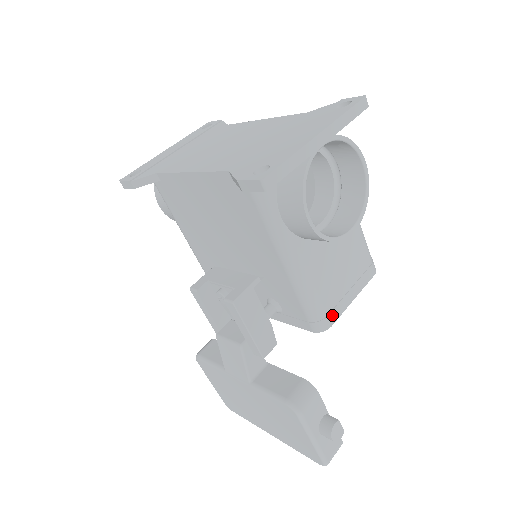
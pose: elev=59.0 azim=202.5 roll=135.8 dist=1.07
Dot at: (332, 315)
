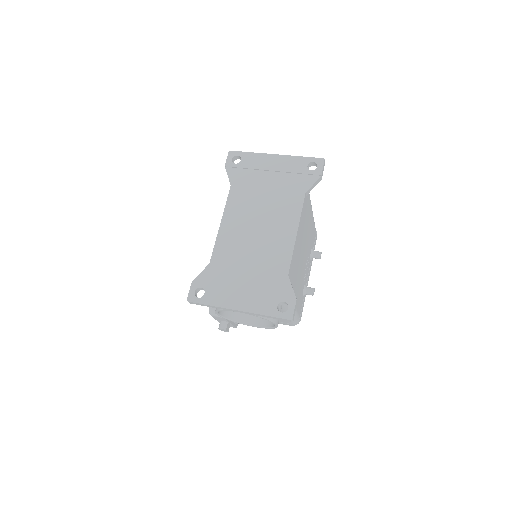
Dot at: occluded
